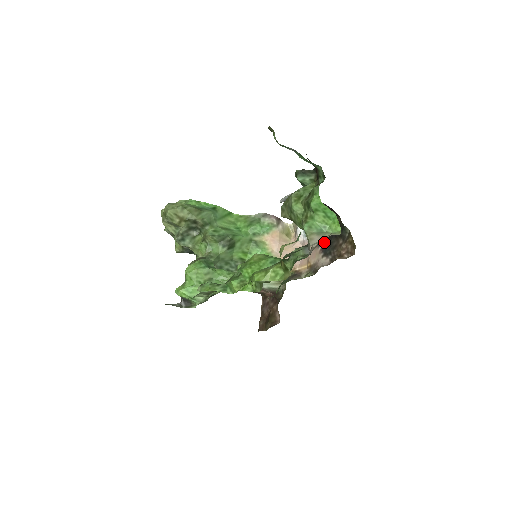
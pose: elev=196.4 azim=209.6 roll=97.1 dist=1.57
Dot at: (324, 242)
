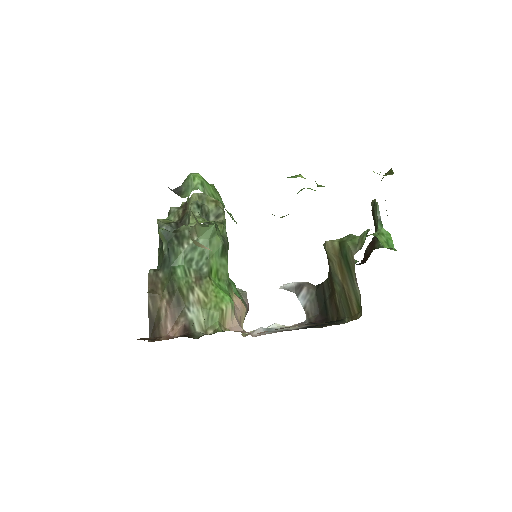
Dot at: occluded
